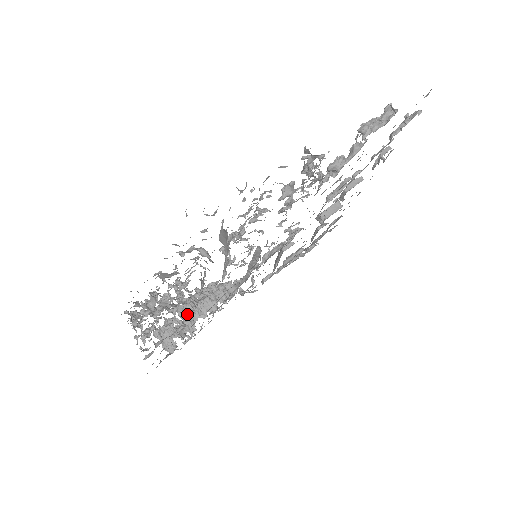
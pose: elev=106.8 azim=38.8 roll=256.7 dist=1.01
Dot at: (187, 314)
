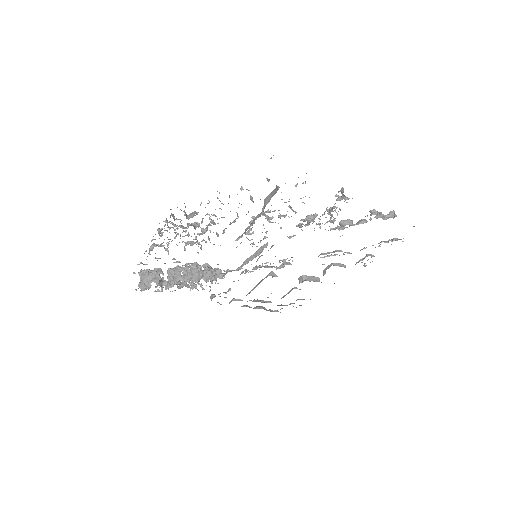
Dot at: (175, 273)
